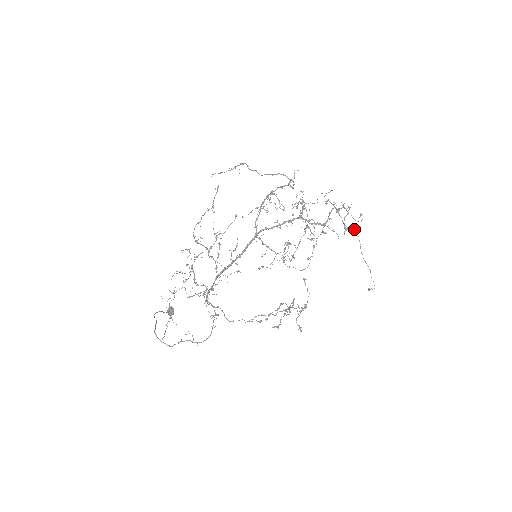
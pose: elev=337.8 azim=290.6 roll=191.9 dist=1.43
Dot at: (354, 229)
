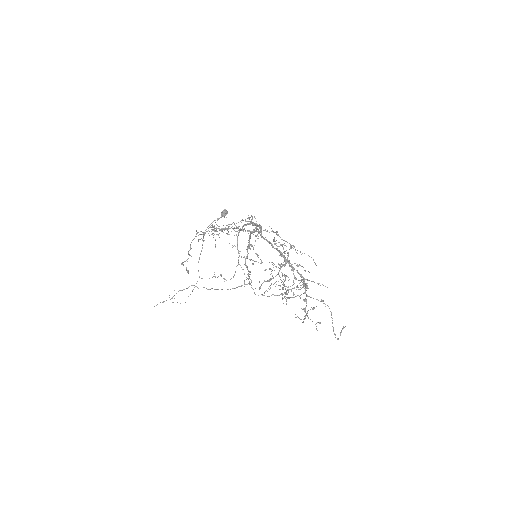
Dot at: occluded
